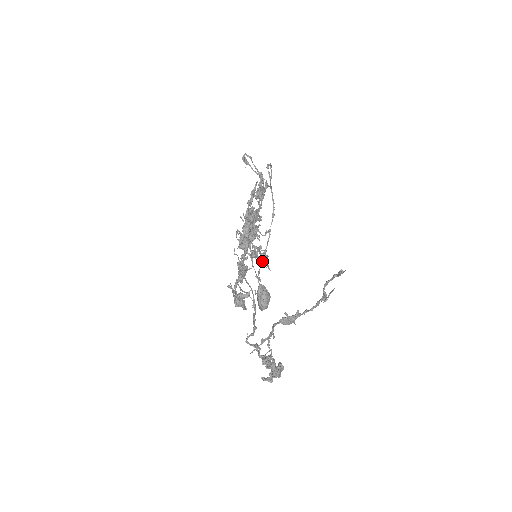
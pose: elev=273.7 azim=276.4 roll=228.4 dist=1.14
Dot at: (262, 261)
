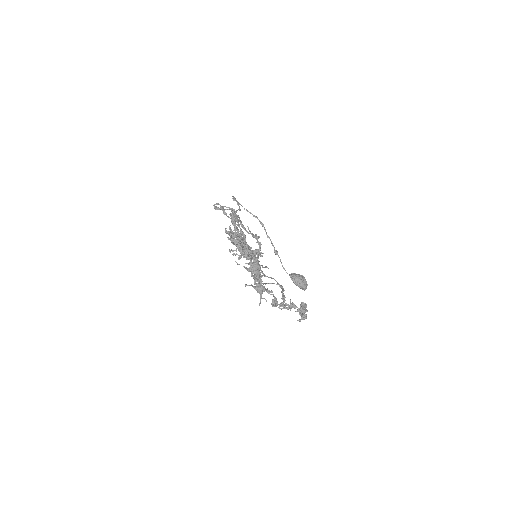
Dot at: occluded
